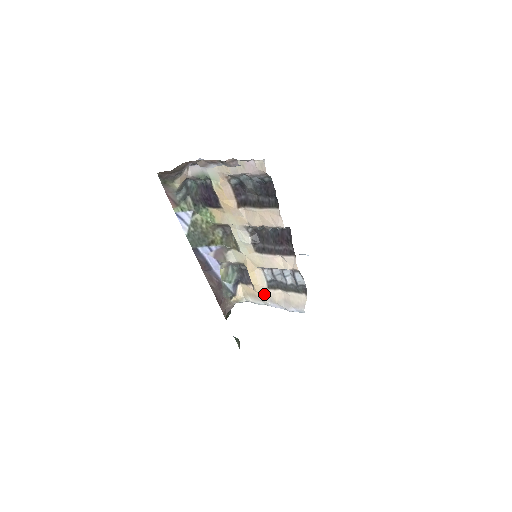
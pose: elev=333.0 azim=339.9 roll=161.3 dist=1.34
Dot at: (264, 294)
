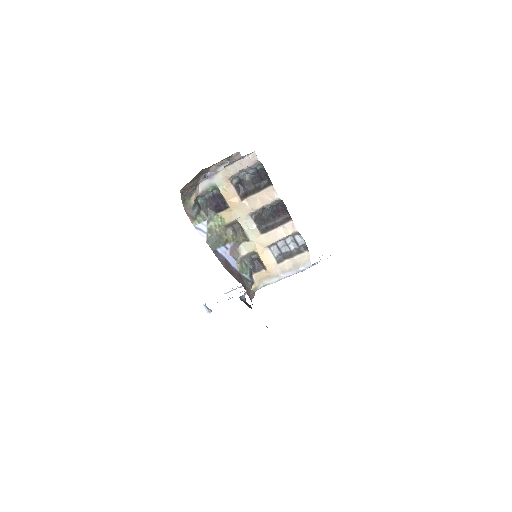
Dot at: (276, 270)
